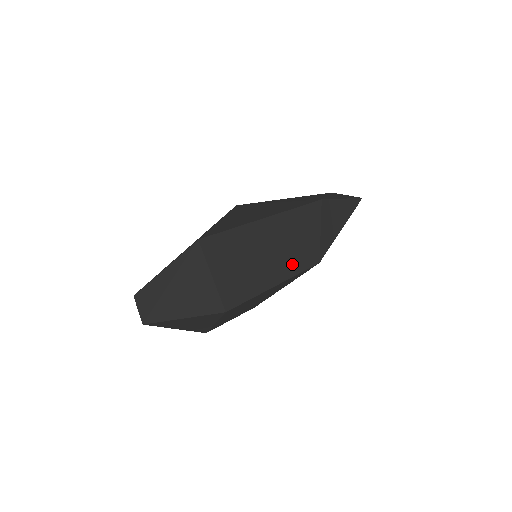
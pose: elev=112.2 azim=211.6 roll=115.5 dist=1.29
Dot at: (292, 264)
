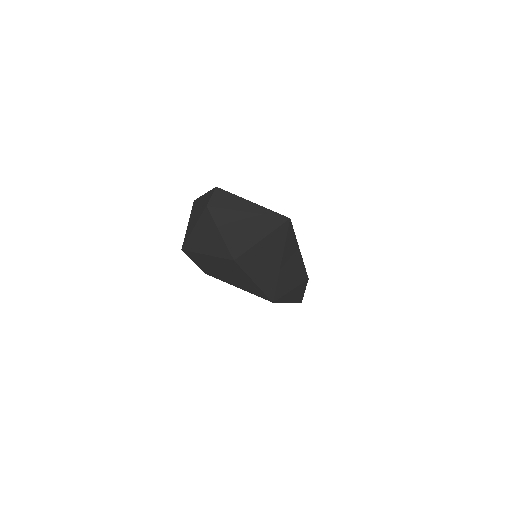
Dot at: (272, 286)
